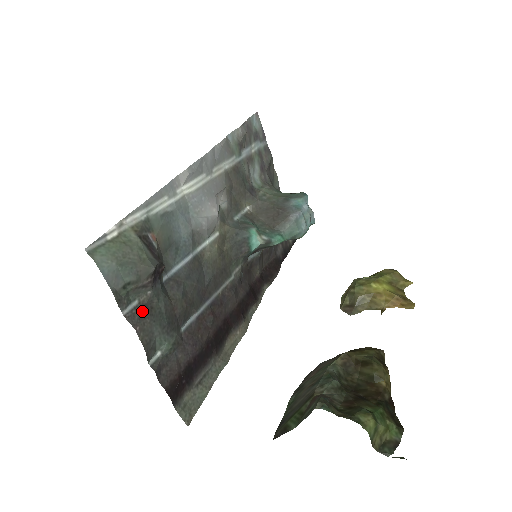
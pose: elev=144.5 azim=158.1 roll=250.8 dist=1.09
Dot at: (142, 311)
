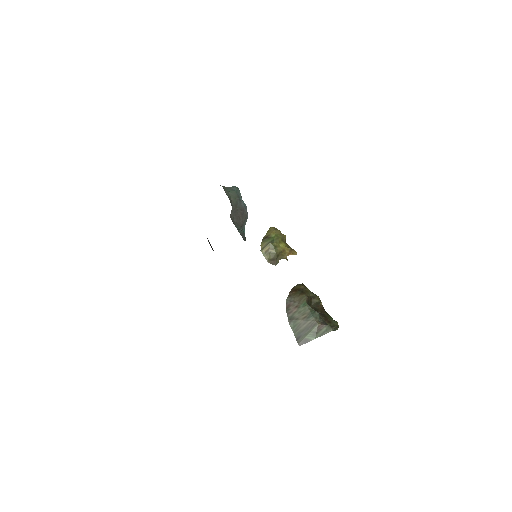
Dot at: occluded
